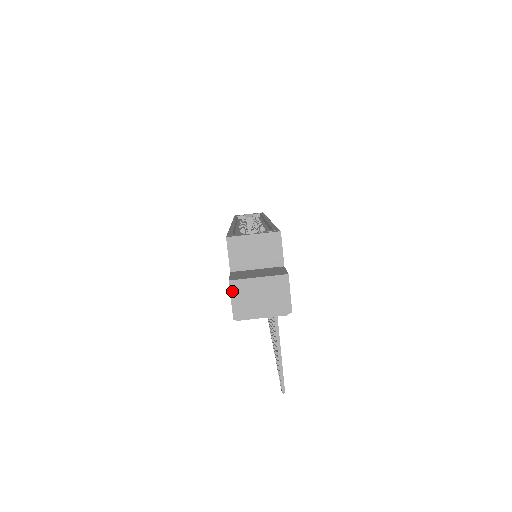
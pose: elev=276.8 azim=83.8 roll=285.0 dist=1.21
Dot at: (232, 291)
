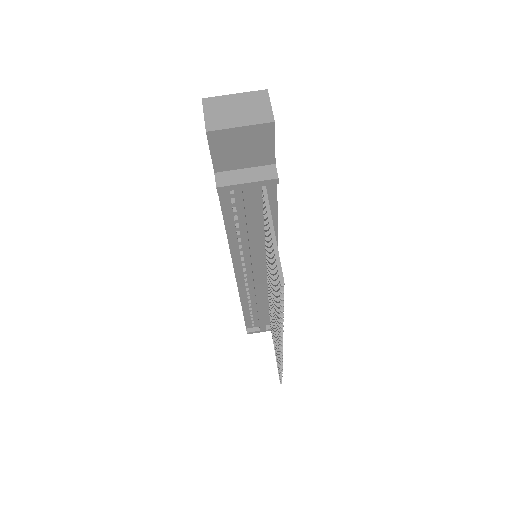
Dot at: (205, 107)
